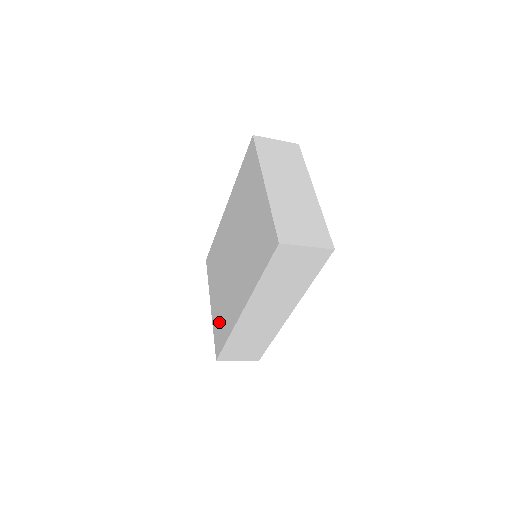
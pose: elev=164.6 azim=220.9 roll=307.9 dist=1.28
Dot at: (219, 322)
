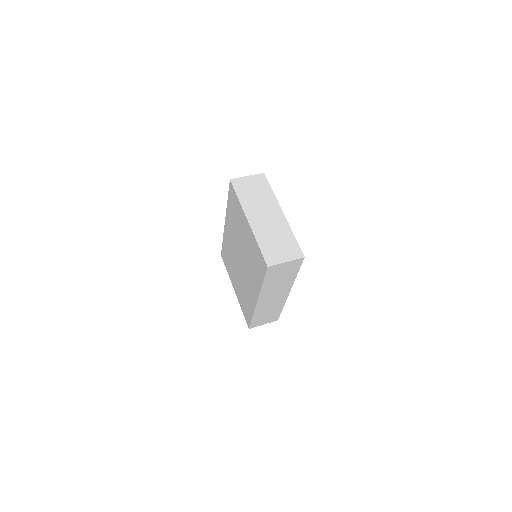
Dot at: (243, 304)
